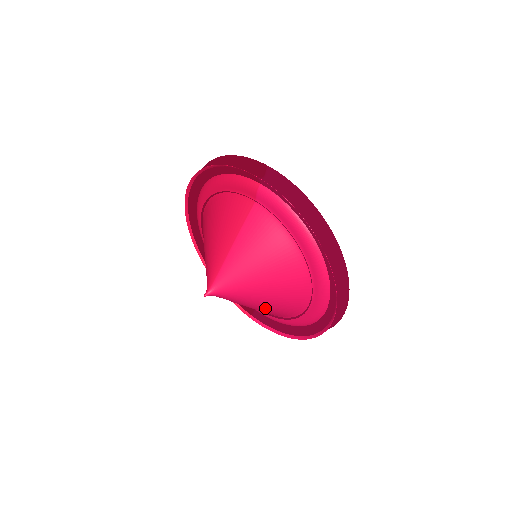
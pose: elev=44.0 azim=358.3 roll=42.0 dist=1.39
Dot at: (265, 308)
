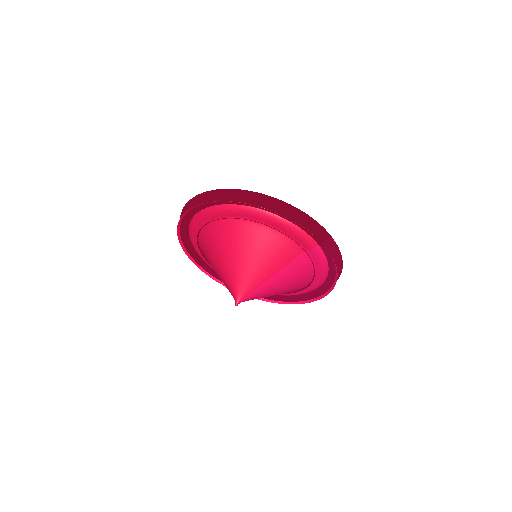
Dot at: occluded
